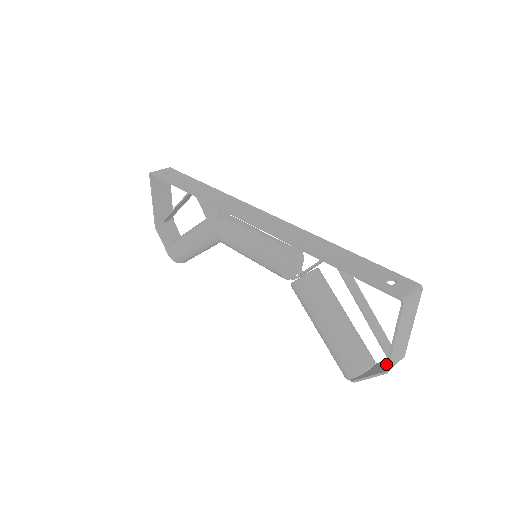
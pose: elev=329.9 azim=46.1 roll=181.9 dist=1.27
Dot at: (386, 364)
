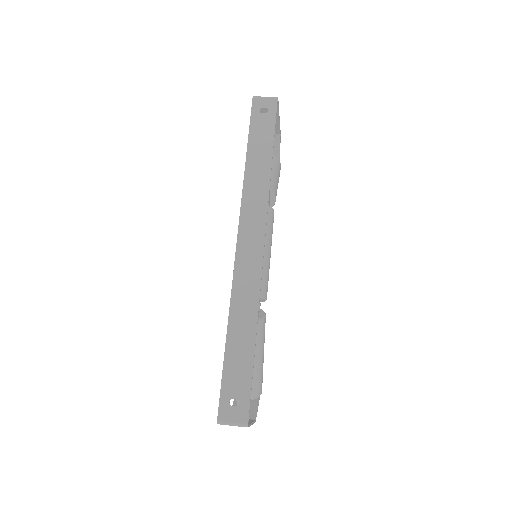
Dot at: occluded
